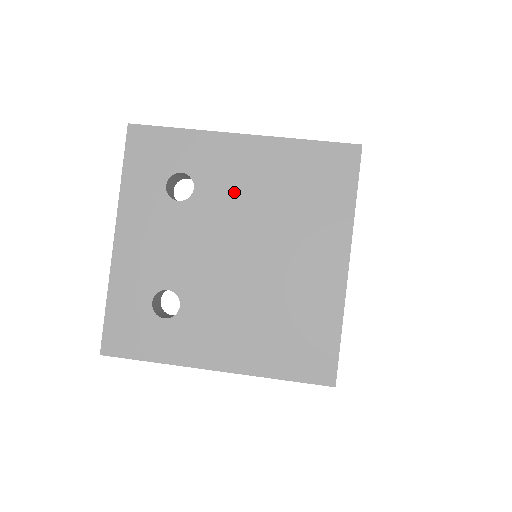
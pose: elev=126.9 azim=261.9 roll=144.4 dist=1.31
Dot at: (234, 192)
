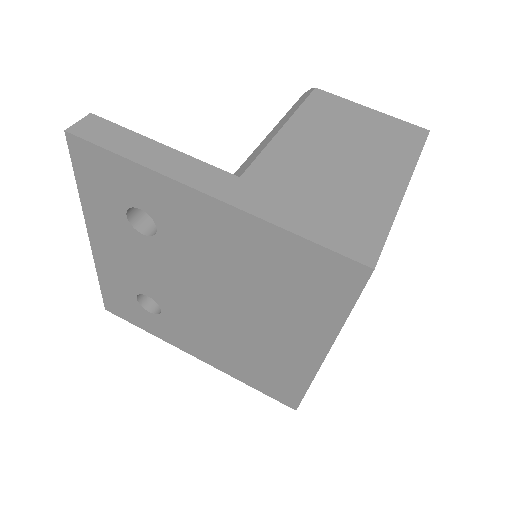
Dot at: (202, 251)
